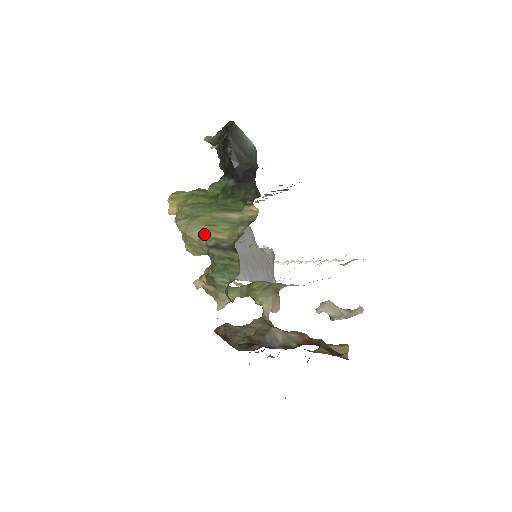
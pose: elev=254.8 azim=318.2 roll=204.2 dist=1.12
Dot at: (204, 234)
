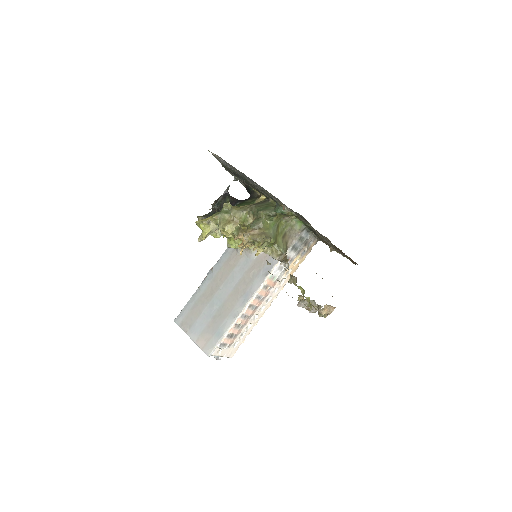
Dot at: (242, 206)
